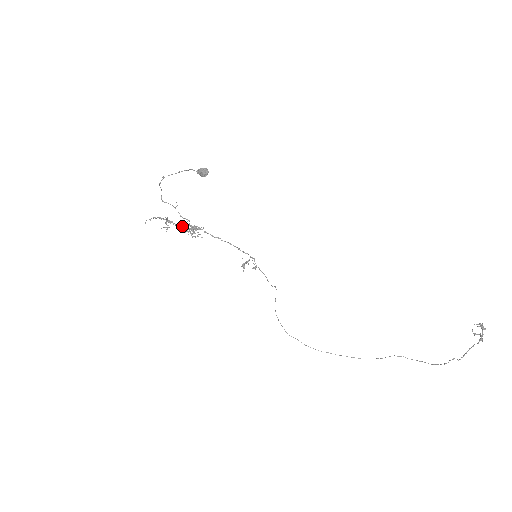
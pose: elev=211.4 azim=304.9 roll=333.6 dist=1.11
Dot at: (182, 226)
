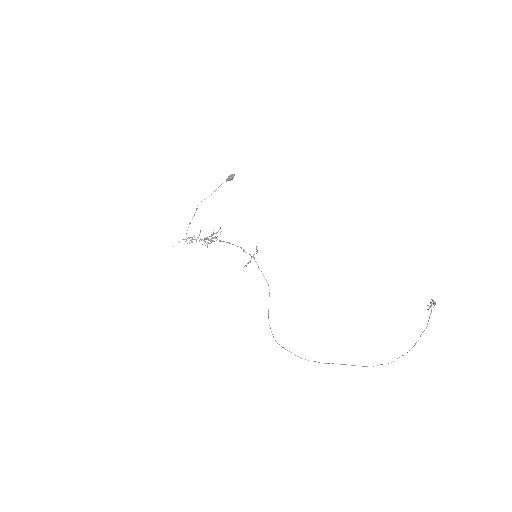
Dot at: occluded
